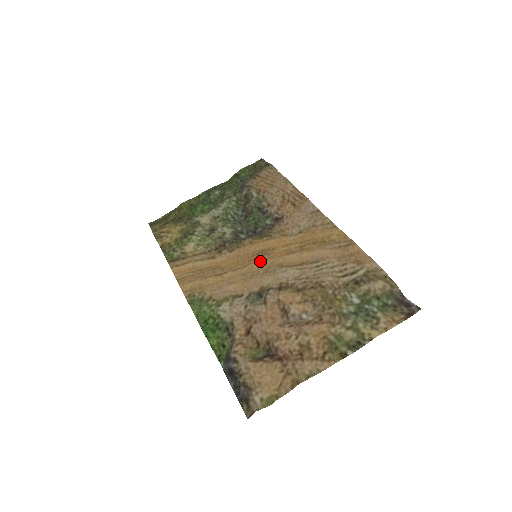
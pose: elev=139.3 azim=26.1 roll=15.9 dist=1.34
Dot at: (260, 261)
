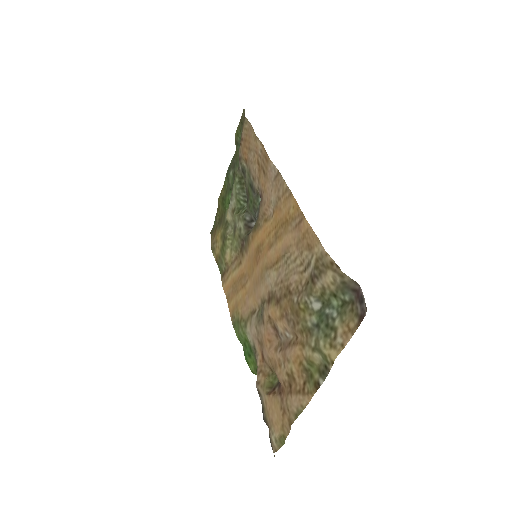
Dot at: (258, 263)
